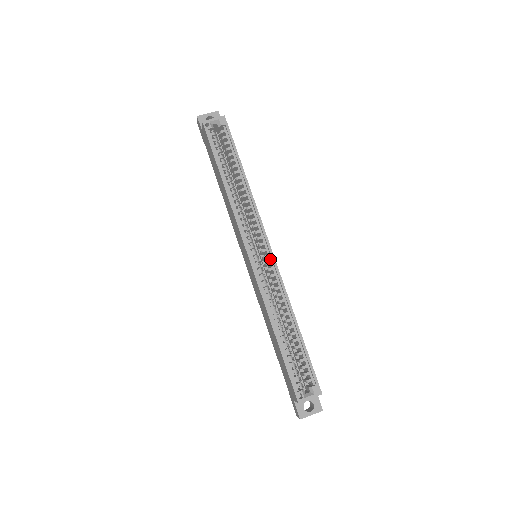
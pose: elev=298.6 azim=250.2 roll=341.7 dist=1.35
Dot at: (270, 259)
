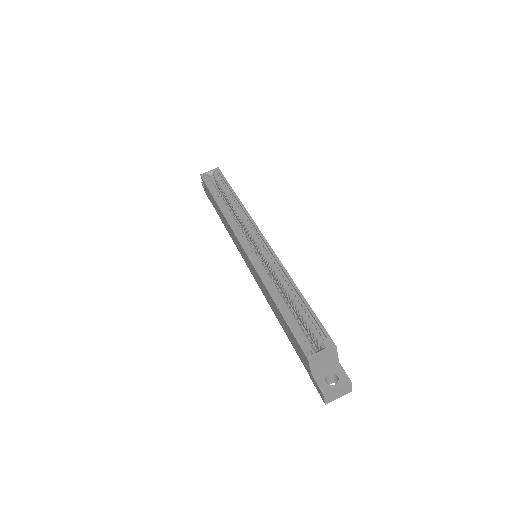
Dot at: (264, 245)
